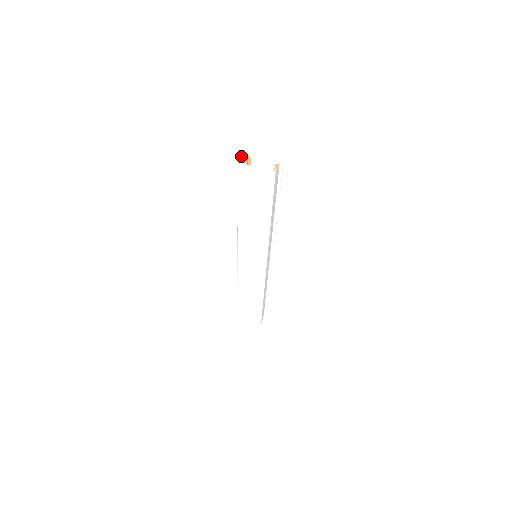
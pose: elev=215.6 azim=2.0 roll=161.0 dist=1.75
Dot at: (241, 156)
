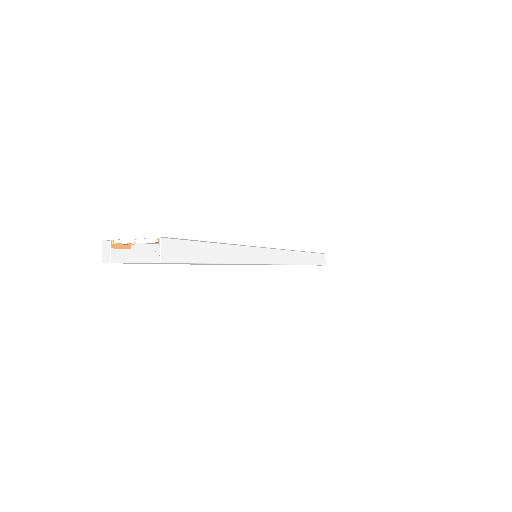
Dot at: (102, 245)
